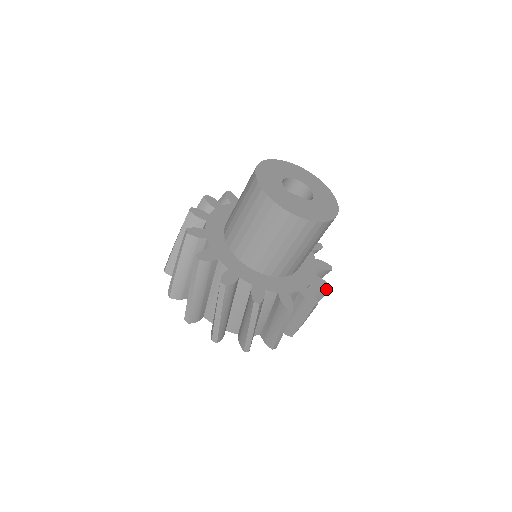
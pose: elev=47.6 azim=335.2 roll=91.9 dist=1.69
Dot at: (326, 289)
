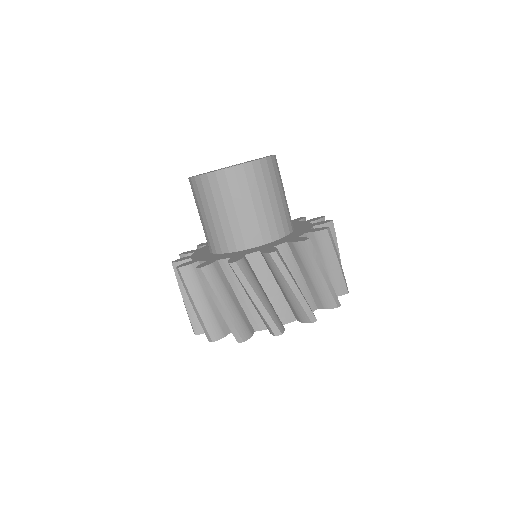
Dot at: (329, 222)
